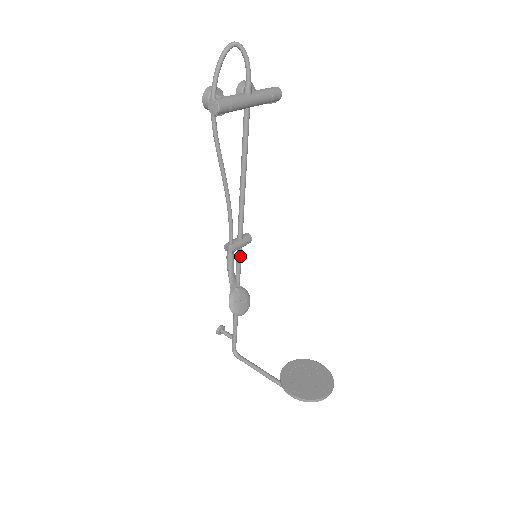
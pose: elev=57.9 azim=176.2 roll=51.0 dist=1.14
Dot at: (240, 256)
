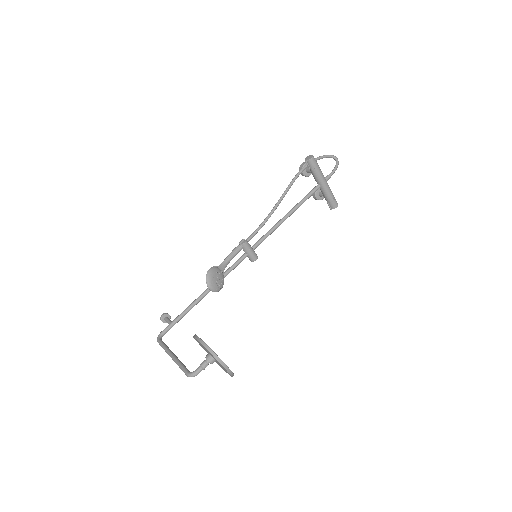
Dot at: (241, 260)
